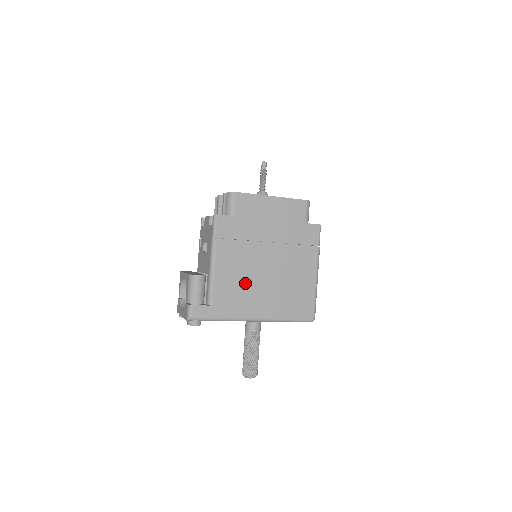
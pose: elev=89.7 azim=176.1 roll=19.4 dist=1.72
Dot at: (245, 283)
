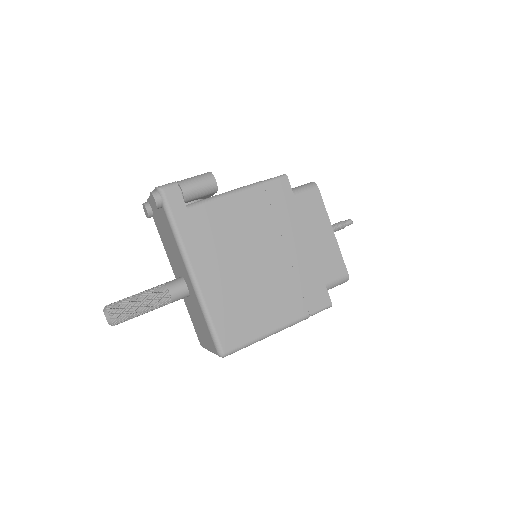
Dot at: (230, 240)
